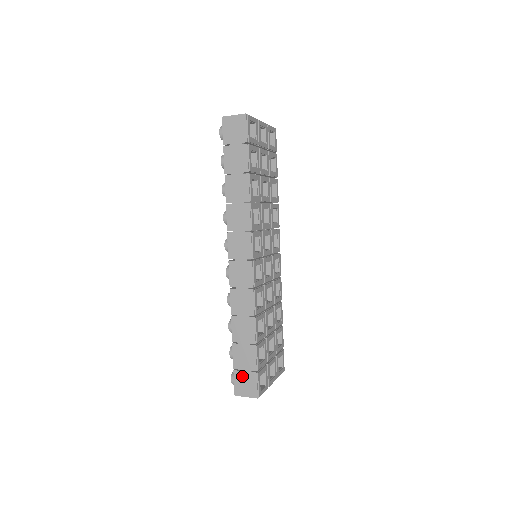
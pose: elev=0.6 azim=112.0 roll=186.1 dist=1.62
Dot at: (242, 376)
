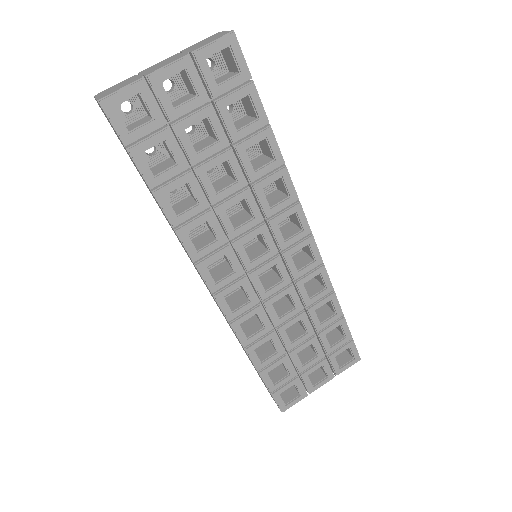
Dot at: occluded
